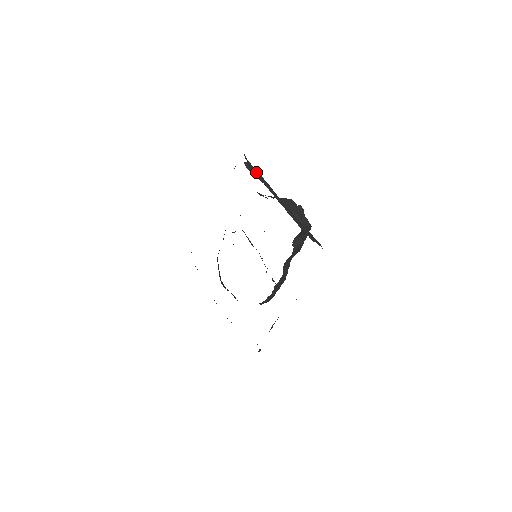
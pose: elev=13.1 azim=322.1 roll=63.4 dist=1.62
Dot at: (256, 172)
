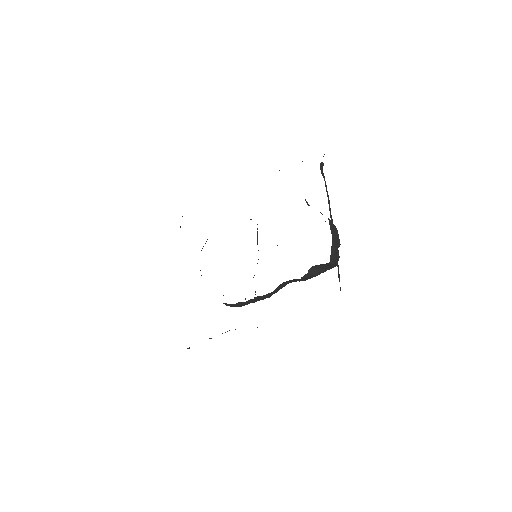
Dot at: occluded
